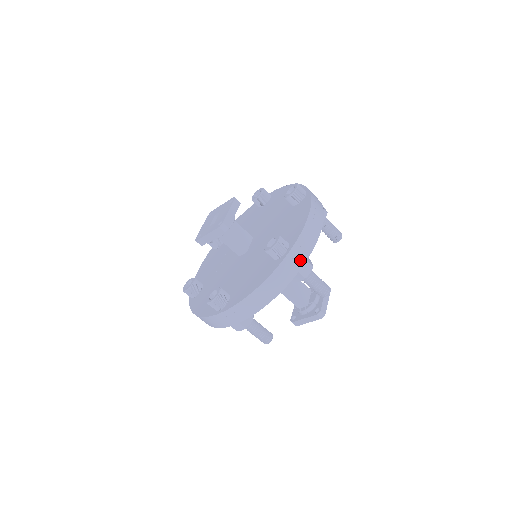
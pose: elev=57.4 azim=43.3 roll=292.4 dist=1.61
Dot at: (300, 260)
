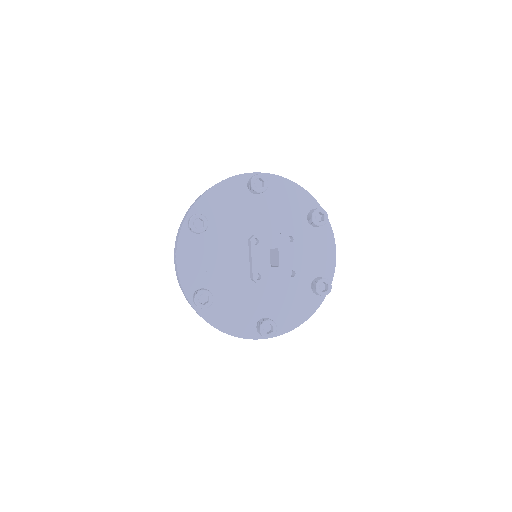
Dot at: occluded
